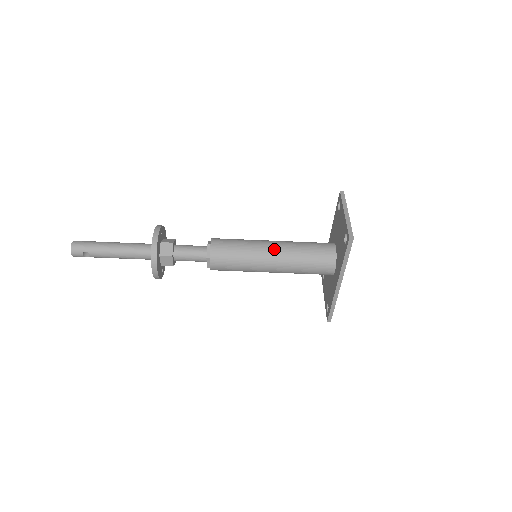
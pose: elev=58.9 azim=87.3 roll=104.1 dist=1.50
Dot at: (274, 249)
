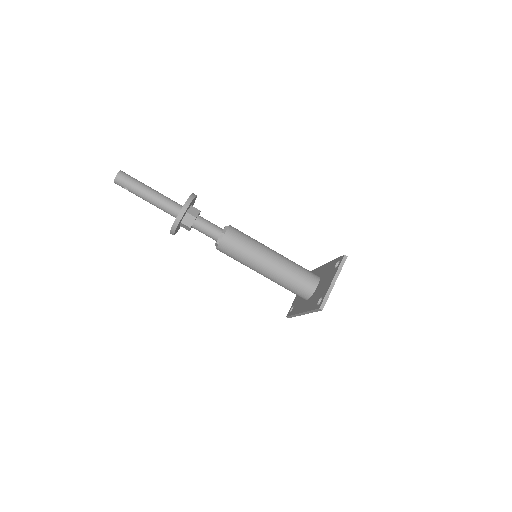
Dot at: (270, 264)
